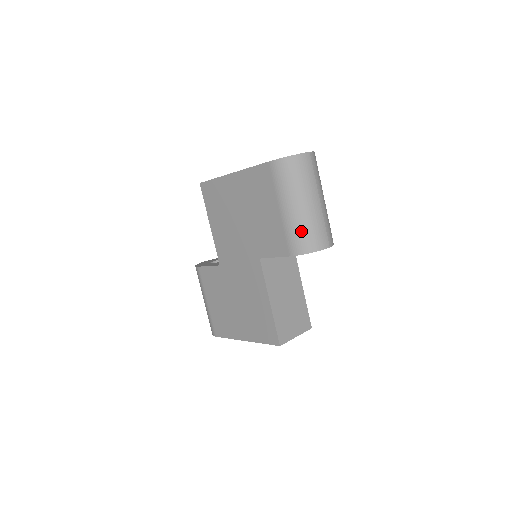
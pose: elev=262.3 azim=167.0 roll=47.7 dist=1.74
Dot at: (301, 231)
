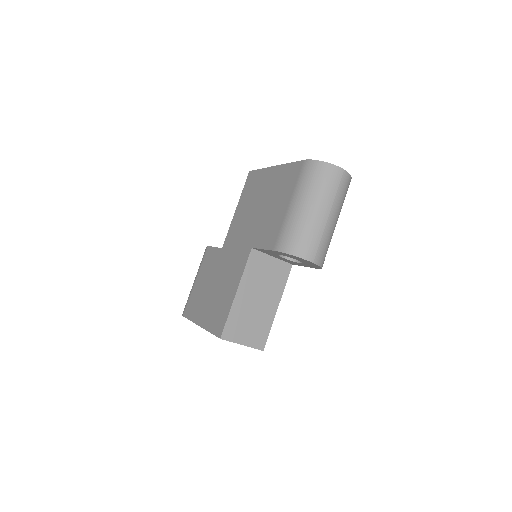
Dot at: (295, 231)
